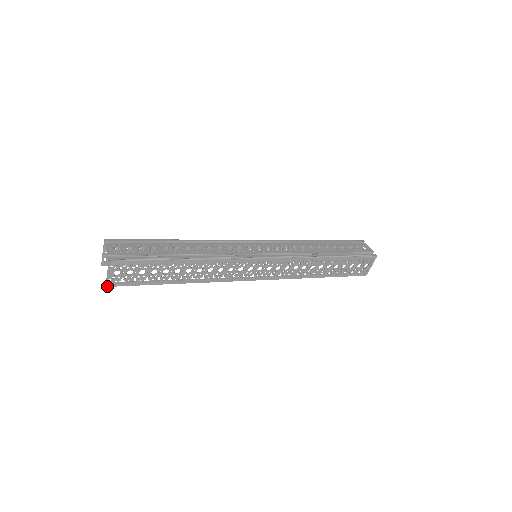
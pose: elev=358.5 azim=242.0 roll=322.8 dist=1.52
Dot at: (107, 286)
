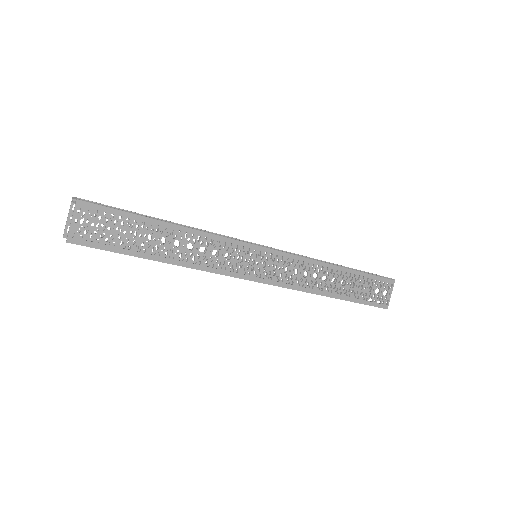
Dot at: (68, 242)
